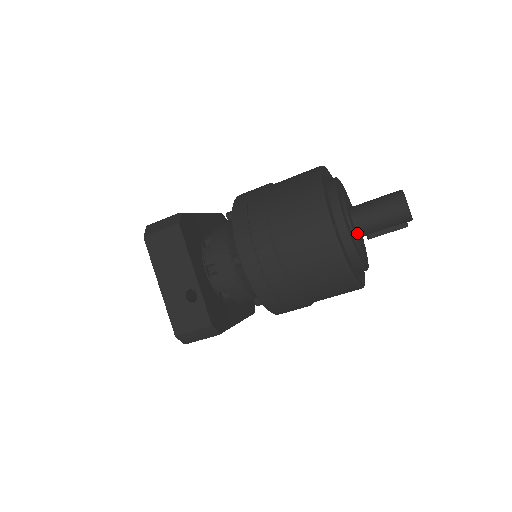
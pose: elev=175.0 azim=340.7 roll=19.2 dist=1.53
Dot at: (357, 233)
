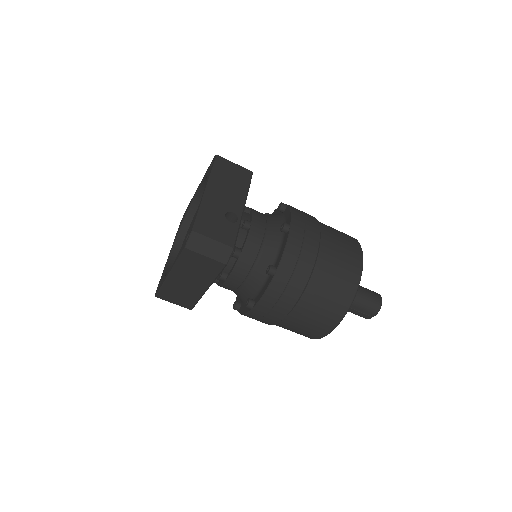
Dot at: occluded
